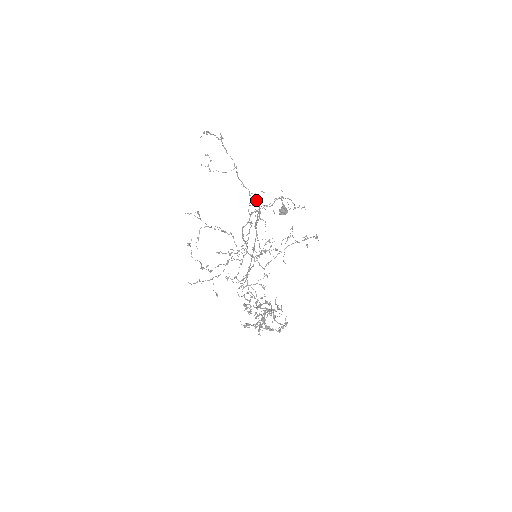
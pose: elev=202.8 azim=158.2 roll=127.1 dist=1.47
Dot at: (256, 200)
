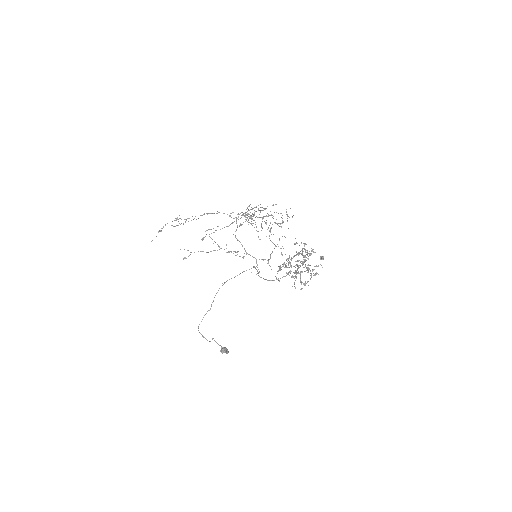
Dot at: (200, 333)
